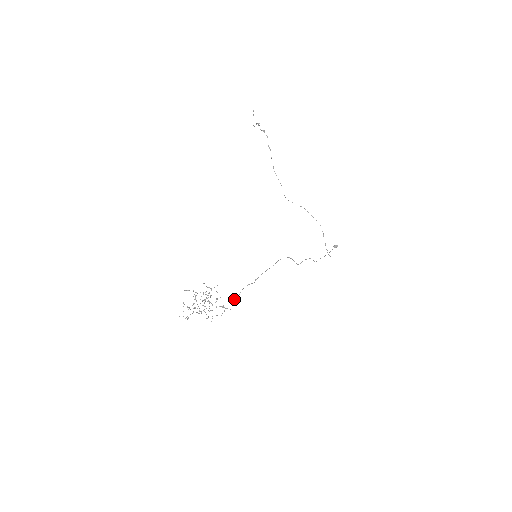
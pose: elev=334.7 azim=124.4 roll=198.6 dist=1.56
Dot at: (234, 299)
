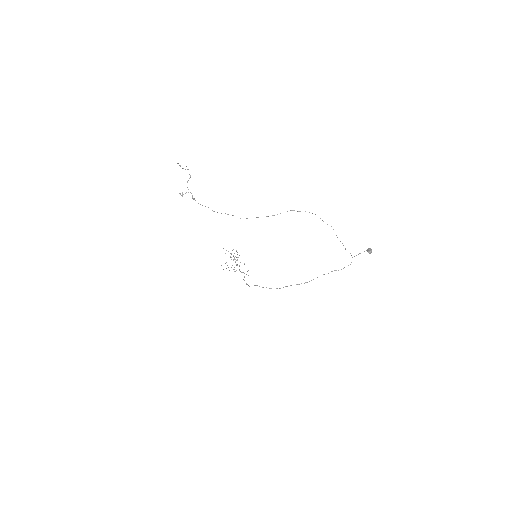
Dot at: (244, 277)
